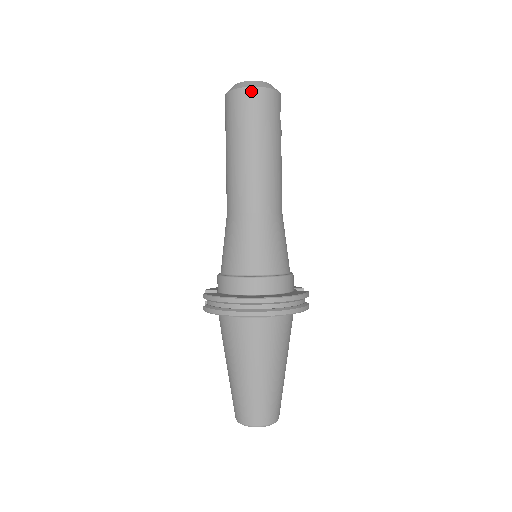
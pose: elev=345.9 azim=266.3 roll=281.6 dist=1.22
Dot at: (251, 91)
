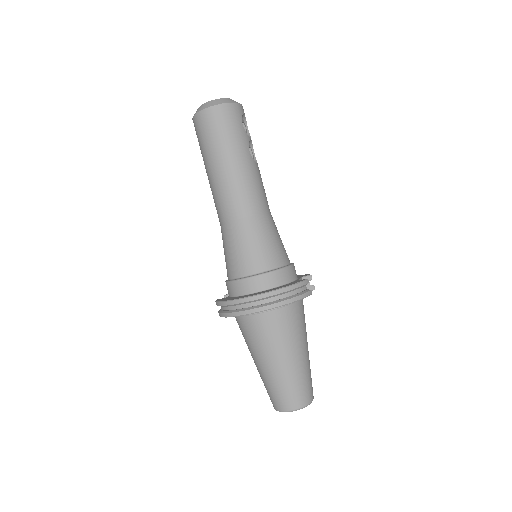
Dot at: (207, 112)
